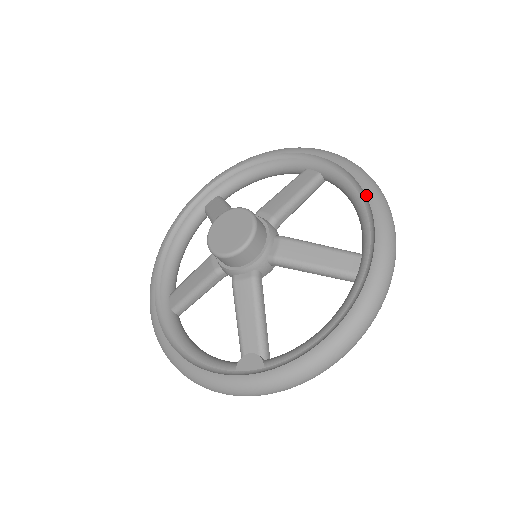
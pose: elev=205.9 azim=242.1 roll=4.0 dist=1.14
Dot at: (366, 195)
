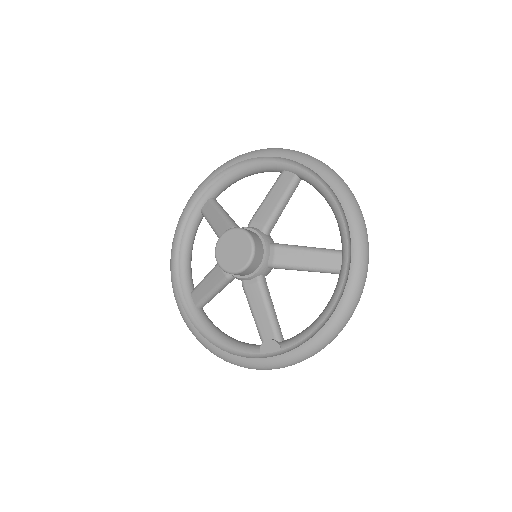
Dot at: (339, 200)
